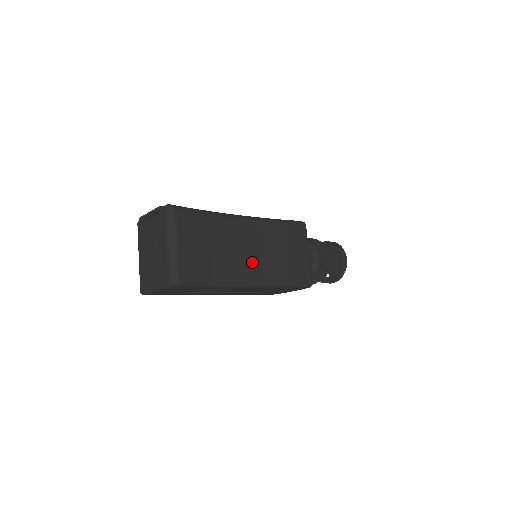
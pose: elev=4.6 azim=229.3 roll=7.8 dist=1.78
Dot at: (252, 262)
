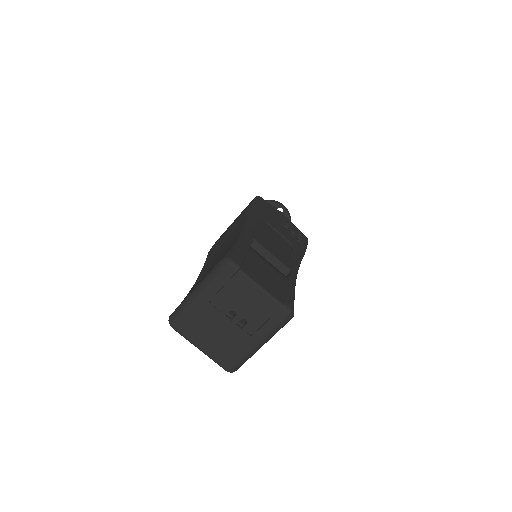
Dot at: occluded
